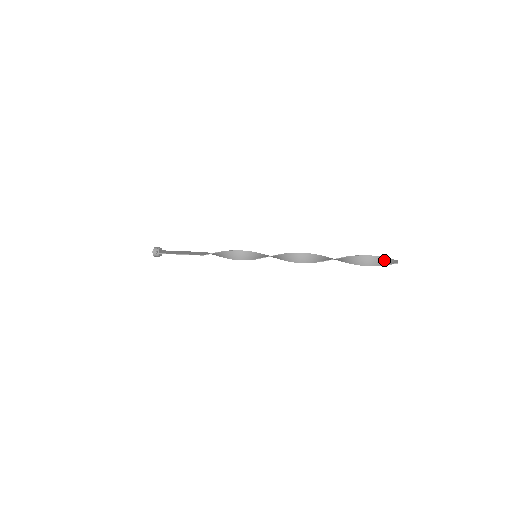
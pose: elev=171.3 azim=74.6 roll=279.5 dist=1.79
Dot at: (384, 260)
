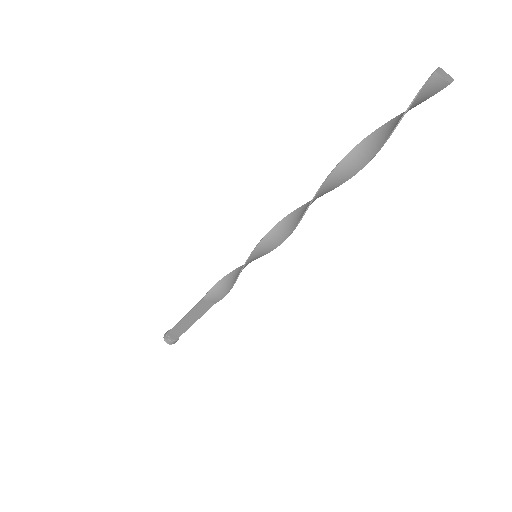
Dot at: (423, 96)
